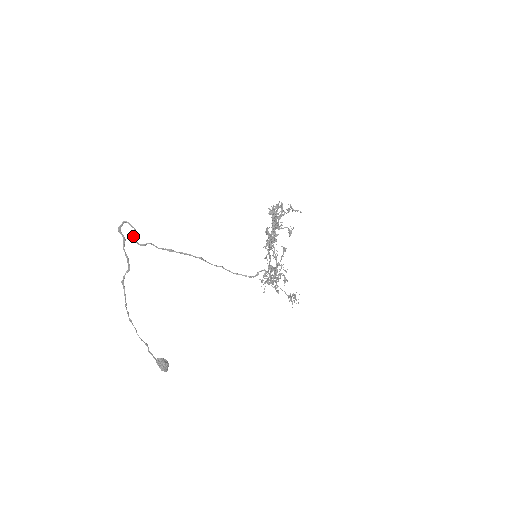
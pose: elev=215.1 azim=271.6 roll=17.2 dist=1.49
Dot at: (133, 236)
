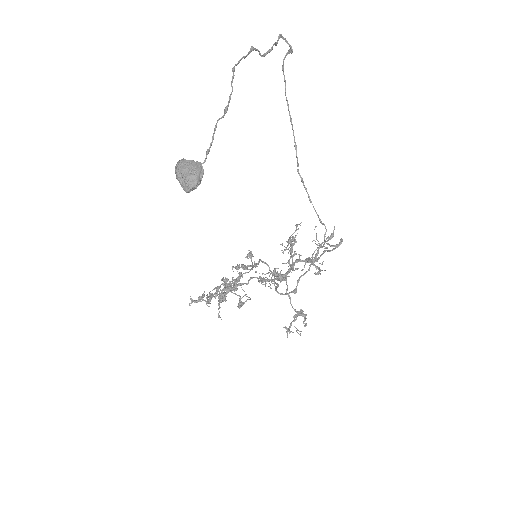
Dot at: (289, 51)
